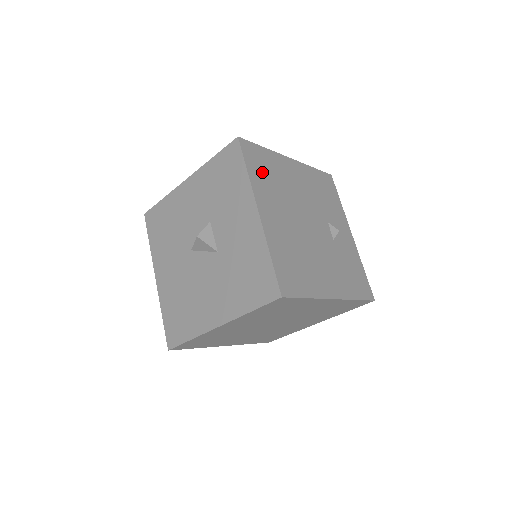
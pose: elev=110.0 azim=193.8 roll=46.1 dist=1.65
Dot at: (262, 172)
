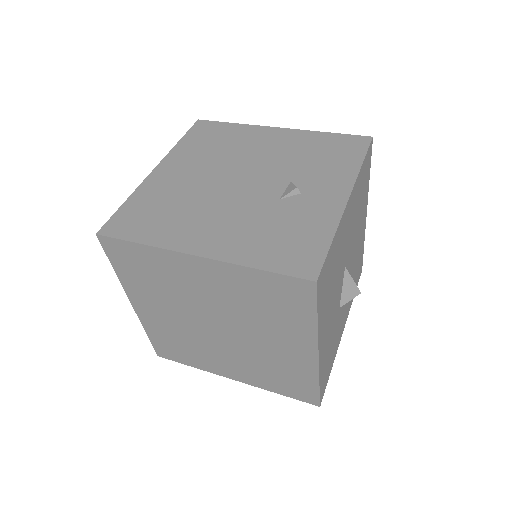
Dot at: (203, 141)
